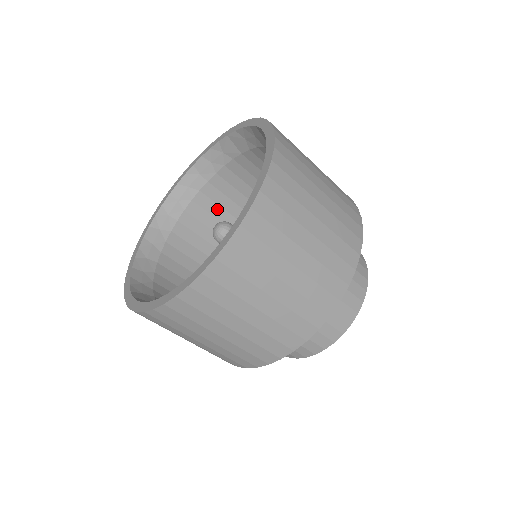
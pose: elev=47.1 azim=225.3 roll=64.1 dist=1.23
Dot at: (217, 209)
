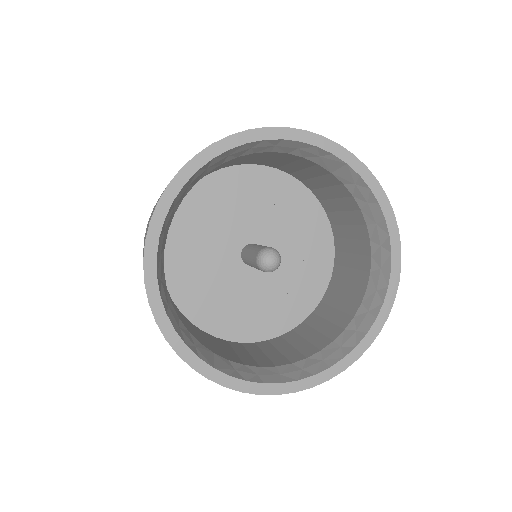
Dot at: (241, 159)
